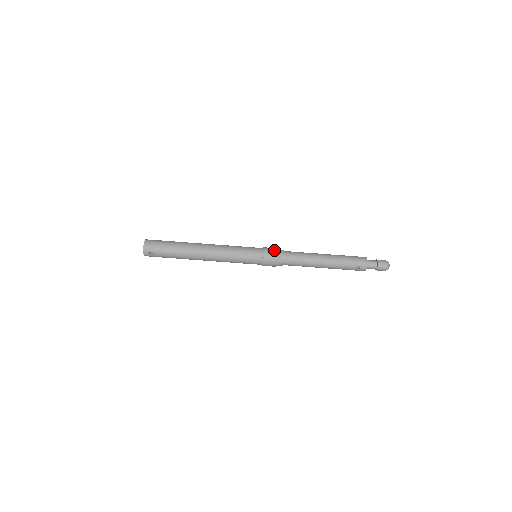
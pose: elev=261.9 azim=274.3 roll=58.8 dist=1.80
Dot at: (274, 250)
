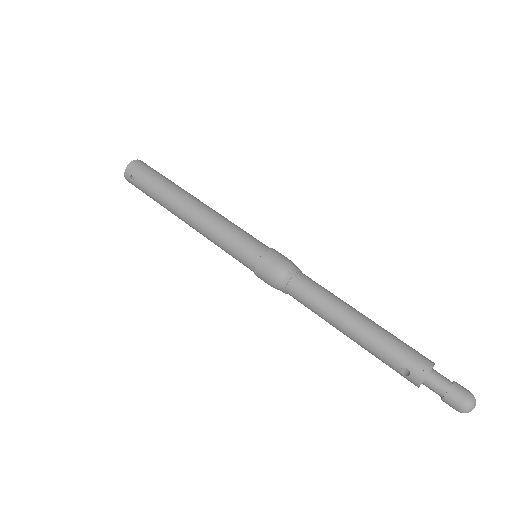
Dot at: (283, 259)
